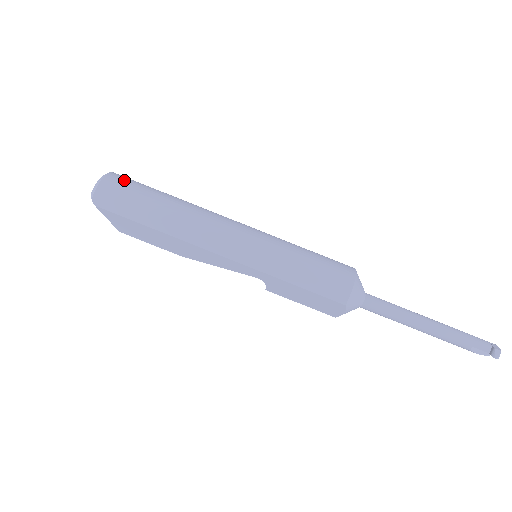
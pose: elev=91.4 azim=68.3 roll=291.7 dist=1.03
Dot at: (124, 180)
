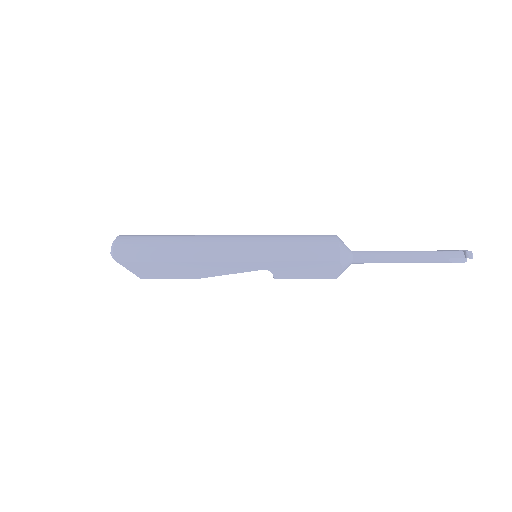
Dot at: (132, 236)
